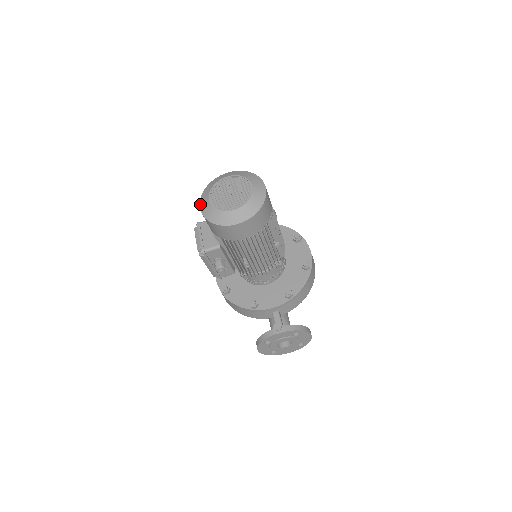
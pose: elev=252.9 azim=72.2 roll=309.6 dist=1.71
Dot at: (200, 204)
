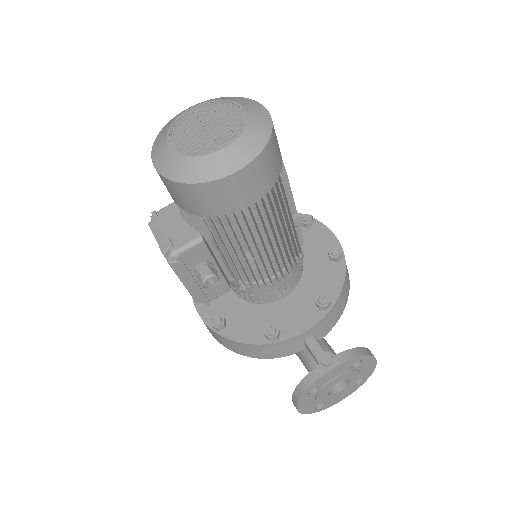
Dot at: (153, 161)
